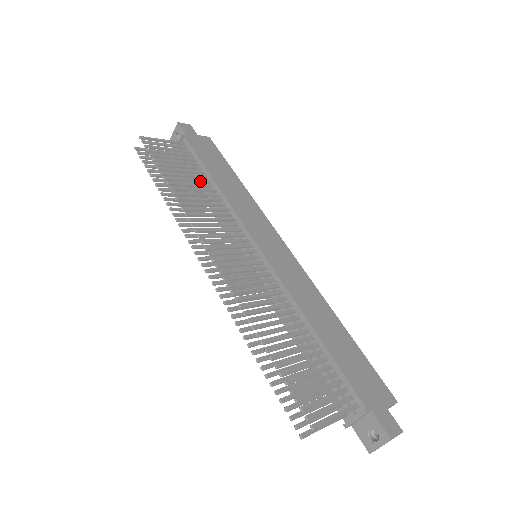
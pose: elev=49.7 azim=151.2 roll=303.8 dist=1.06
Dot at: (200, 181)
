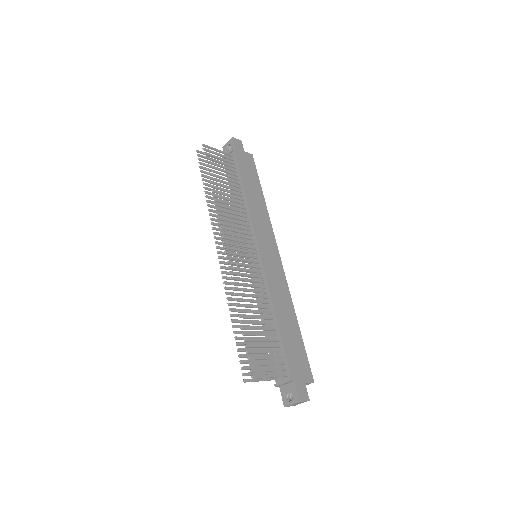
Dot at: (235, 190)
